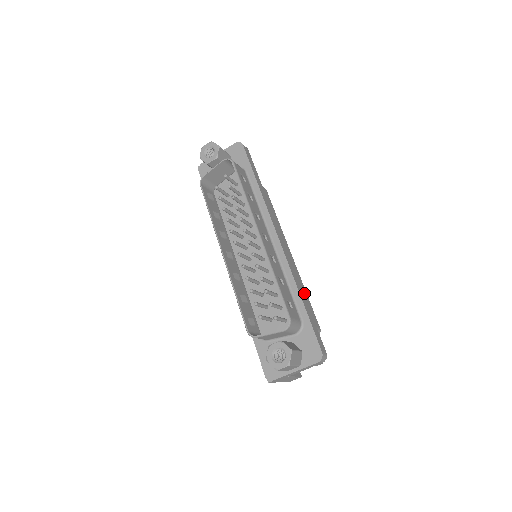
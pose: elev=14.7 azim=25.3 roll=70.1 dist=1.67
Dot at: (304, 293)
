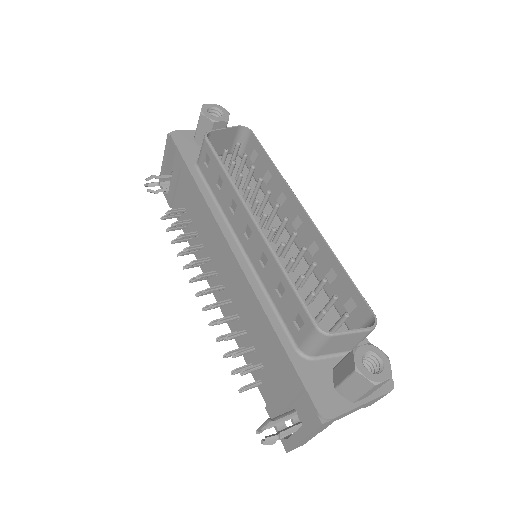
Dot at: occluded
